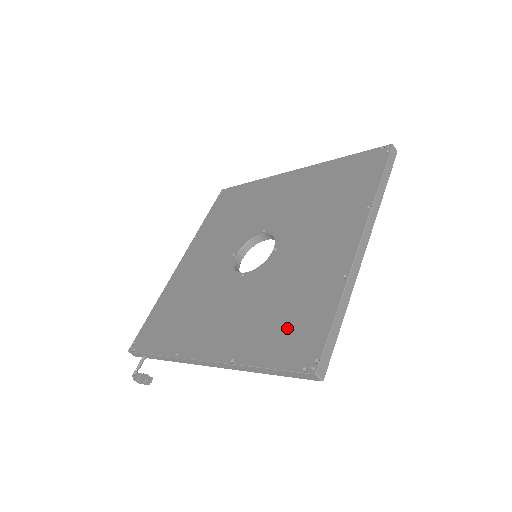
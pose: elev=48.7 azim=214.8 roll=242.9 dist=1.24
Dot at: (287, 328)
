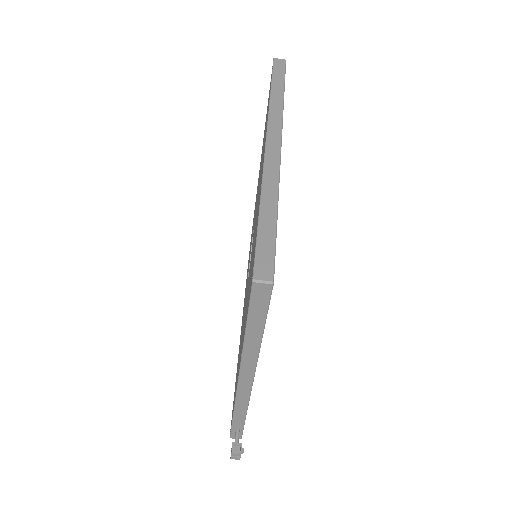
Dot at: occluded
